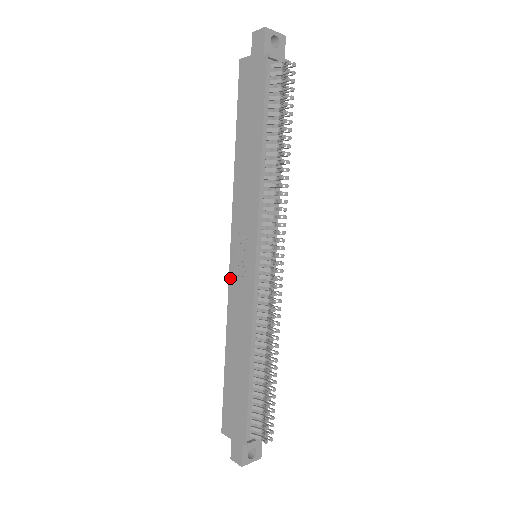
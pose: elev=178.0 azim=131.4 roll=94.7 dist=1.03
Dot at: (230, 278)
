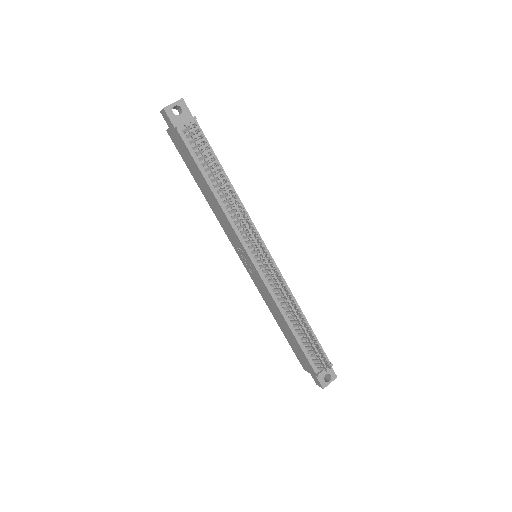
Dot at: (250, 276)
